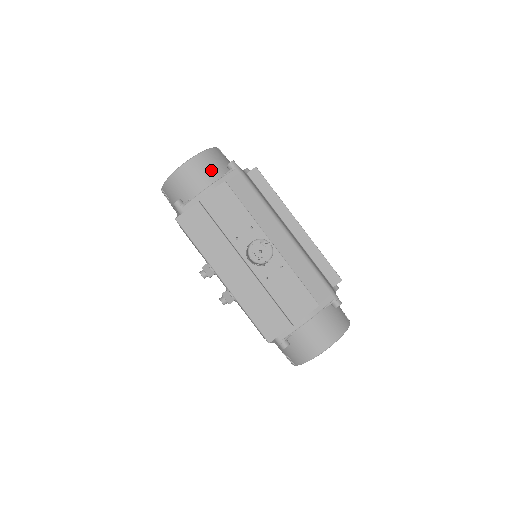
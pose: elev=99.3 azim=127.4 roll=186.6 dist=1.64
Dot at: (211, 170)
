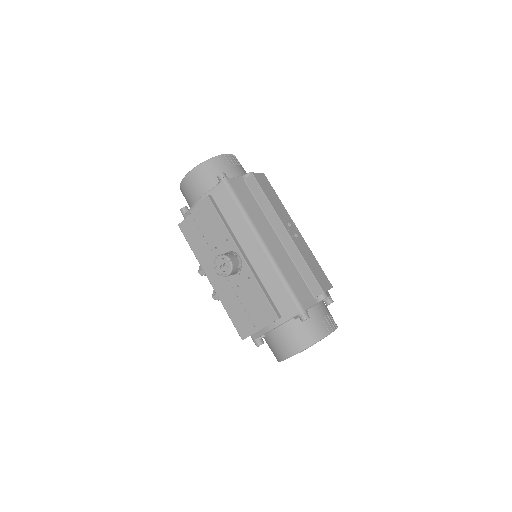
Dot at: (204, 182)
